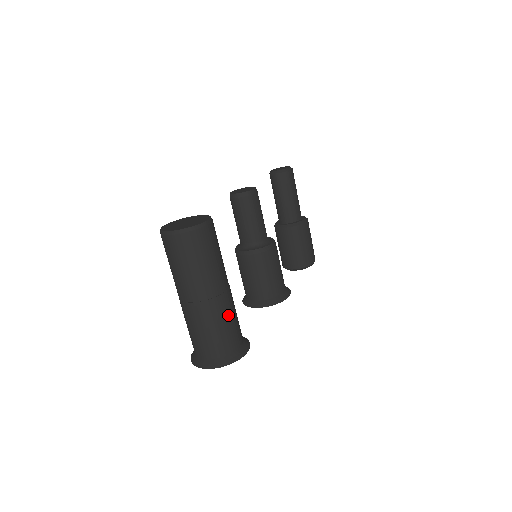
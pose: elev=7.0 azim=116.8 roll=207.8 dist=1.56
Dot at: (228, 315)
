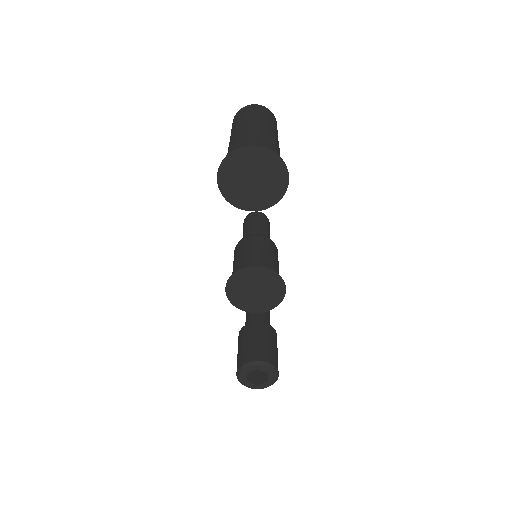
Dot at: (279, 153)
